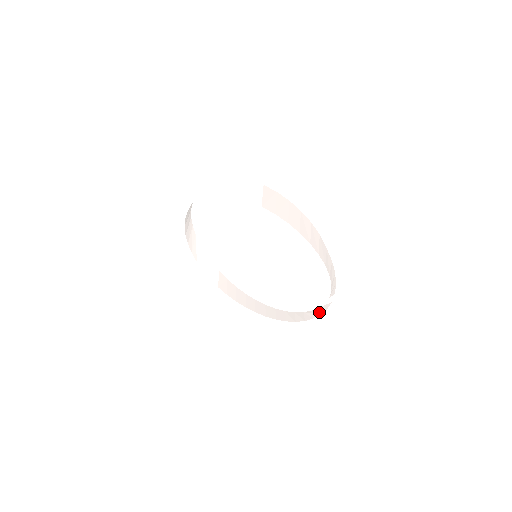
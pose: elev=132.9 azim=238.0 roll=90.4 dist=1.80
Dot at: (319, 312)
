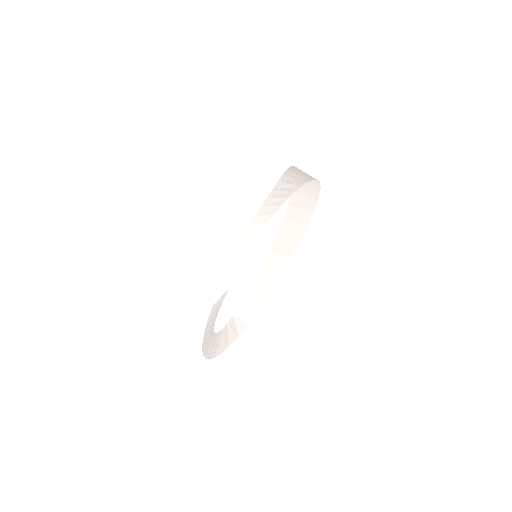
Dot at: (231, 338)
